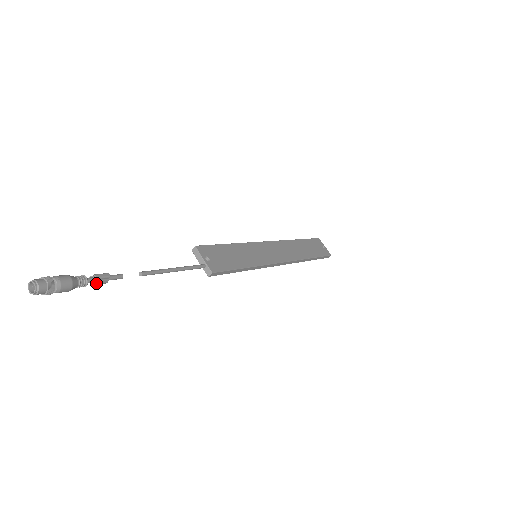
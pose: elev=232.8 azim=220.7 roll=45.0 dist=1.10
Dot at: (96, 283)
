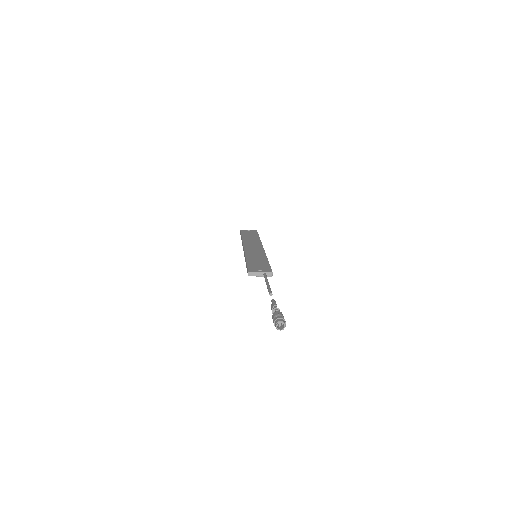
Dot at: occluded
